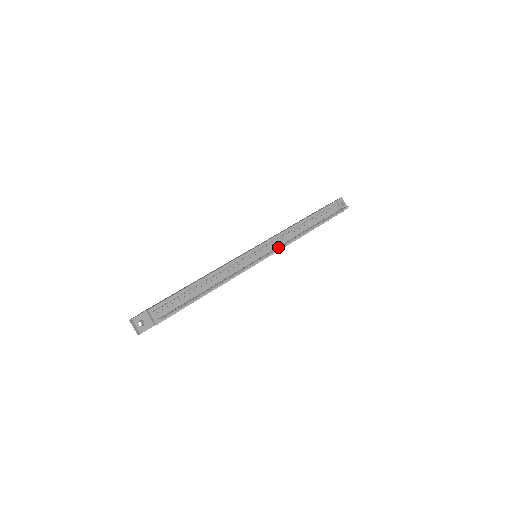
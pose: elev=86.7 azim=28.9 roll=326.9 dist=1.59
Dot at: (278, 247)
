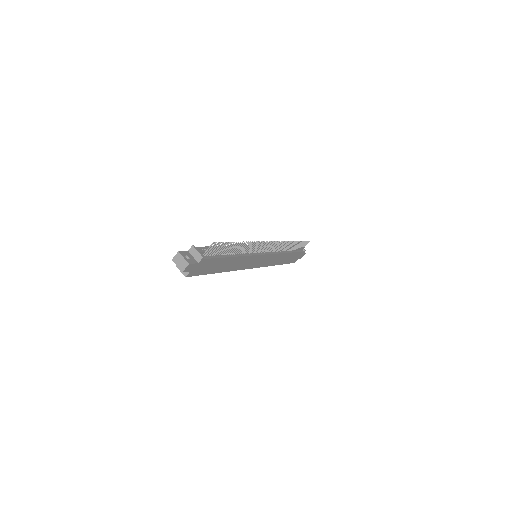
Dot at: (274, 245)
